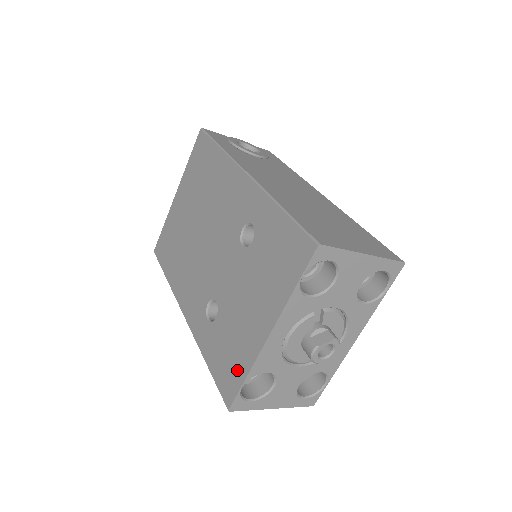
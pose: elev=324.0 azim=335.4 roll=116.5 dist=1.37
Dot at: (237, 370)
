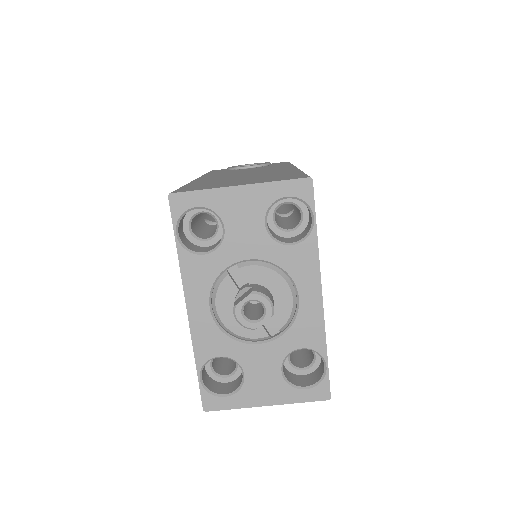
Dot at: occluded
